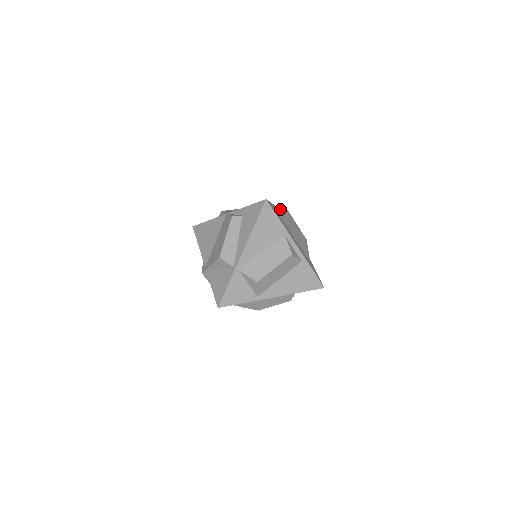
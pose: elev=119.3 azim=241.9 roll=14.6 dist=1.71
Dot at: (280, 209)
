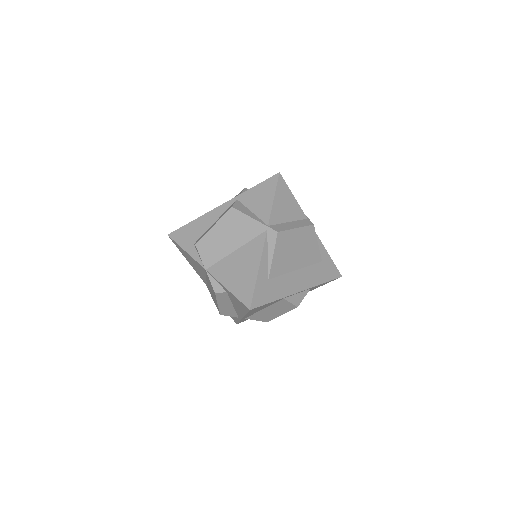
Dot at: (269, 243)
